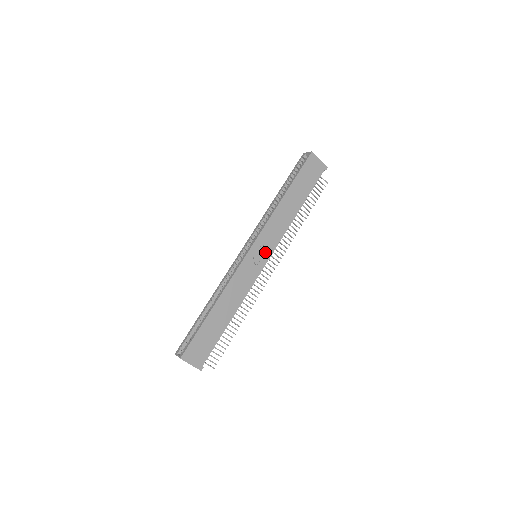
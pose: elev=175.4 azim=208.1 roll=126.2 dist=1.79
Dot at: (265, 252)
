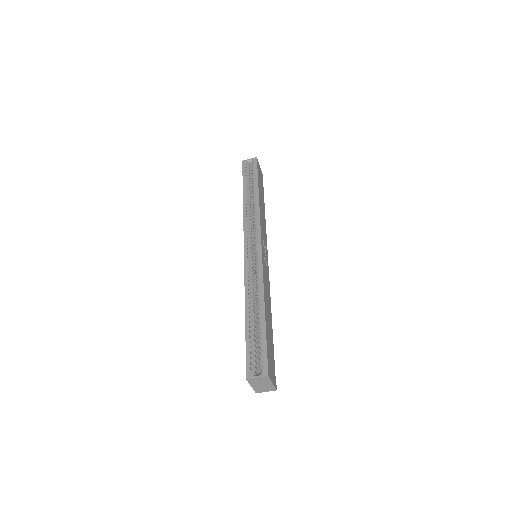
Dot at: (265, 250)
